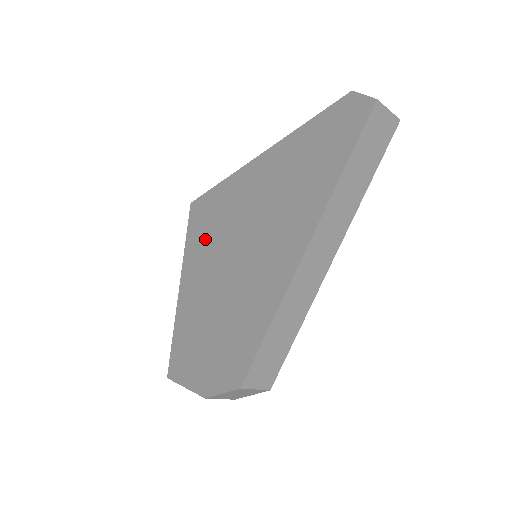
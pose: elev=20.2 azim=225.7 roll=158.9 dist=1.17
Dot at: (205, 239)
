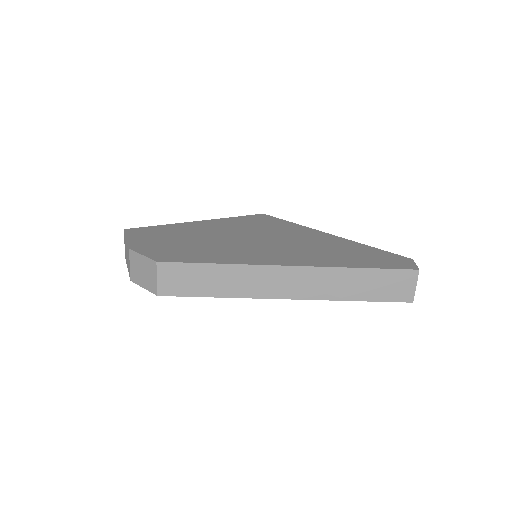
Dot at: (246, 224)
